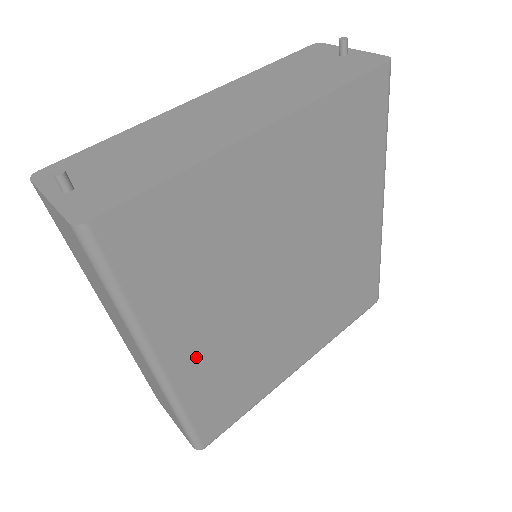
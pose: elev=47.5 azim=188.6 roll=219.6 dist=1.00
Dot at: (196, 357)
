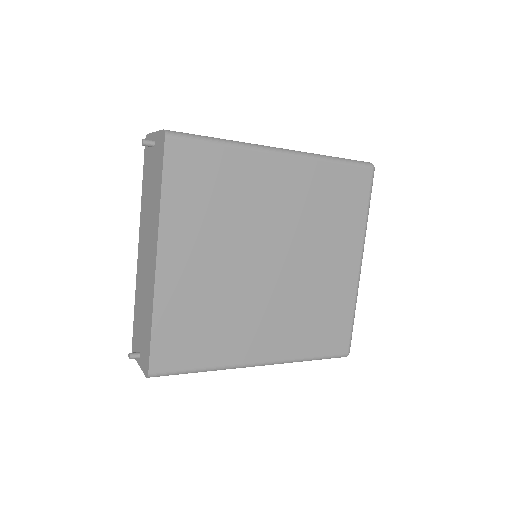
Dot at: (273, 341)
